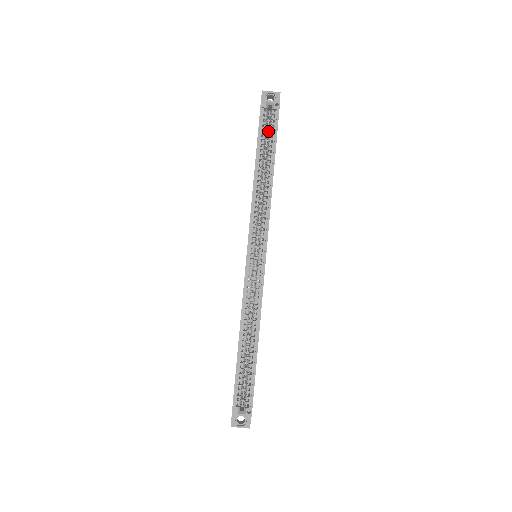
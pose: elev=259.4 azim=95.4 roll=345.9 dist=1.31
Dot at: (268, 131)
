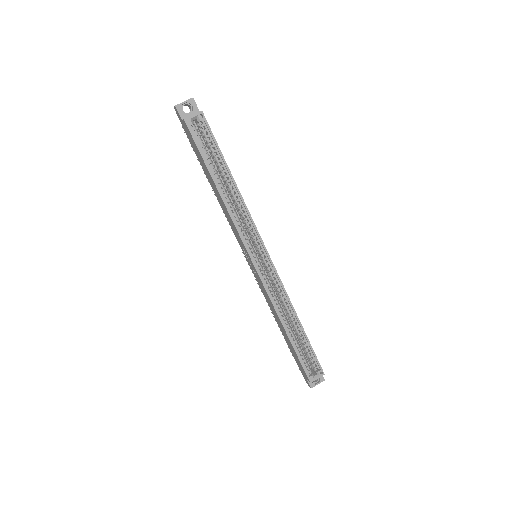
Dot at: (206, 144)
